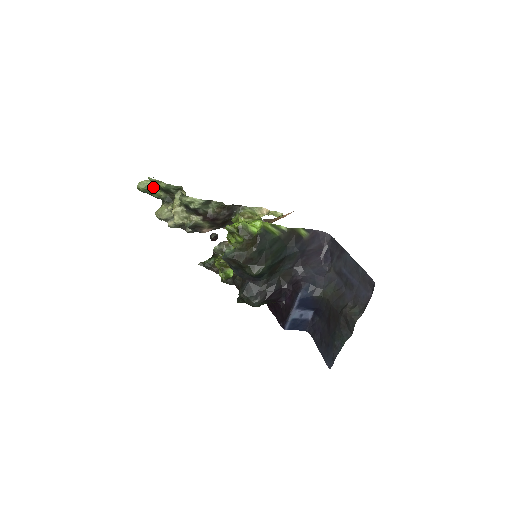
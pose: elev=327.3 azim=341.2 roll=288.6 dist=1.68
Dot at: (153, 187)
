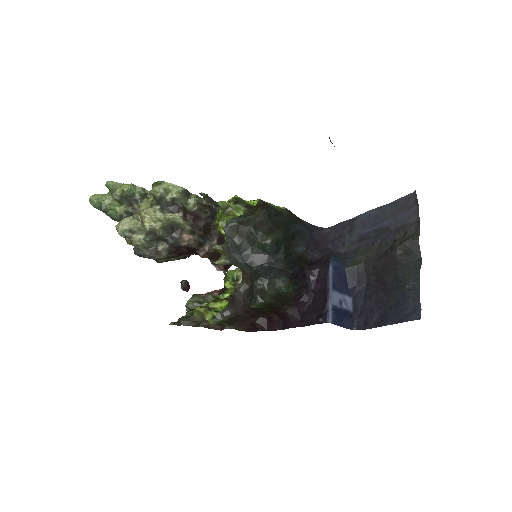
Dot at: (111, 197)
